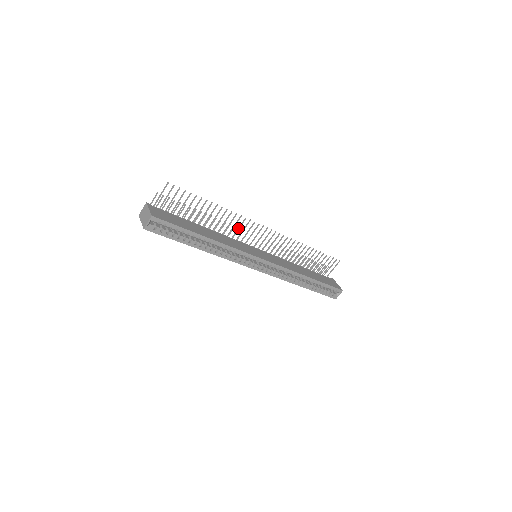
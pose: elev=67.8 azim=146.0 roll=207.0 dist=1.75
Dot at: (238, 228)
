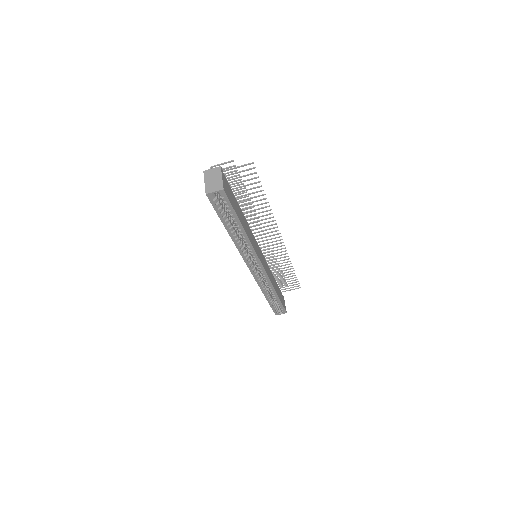
Dot at: (263, 227)
